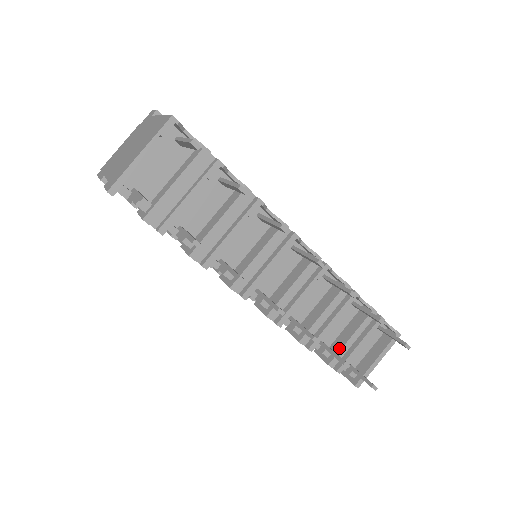
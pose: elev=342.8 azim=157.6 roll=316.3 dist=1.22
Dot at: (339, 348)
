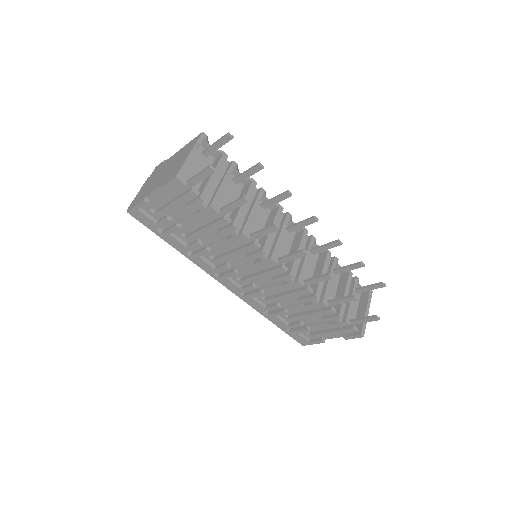
Dot at: occluded
